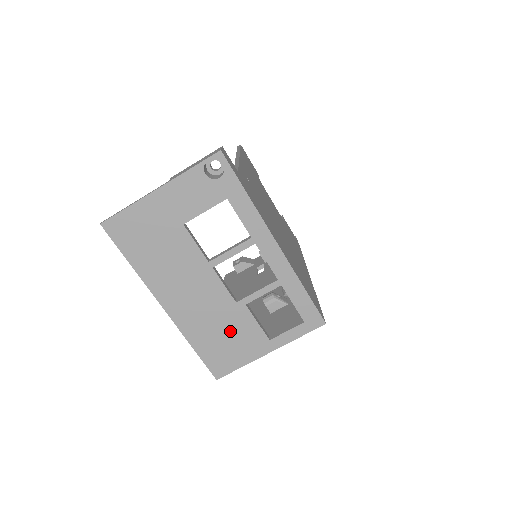
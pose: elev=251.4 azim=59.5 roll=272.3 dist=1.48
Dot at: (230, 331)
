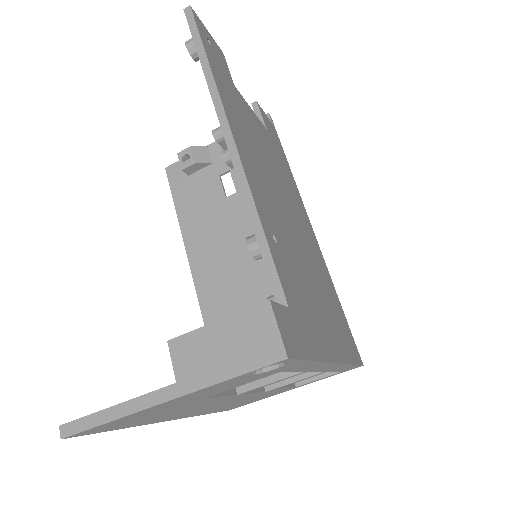
Dot at: (252, 399)
